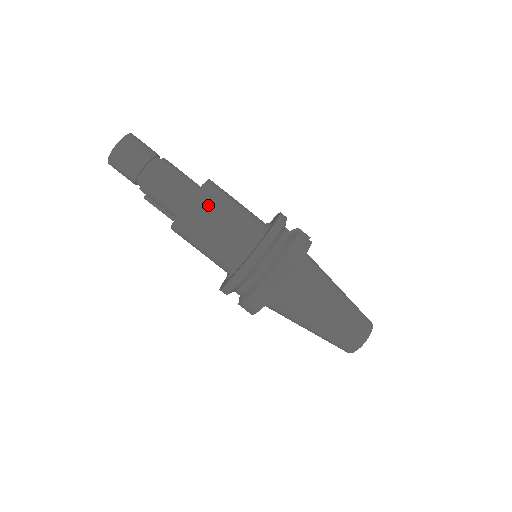
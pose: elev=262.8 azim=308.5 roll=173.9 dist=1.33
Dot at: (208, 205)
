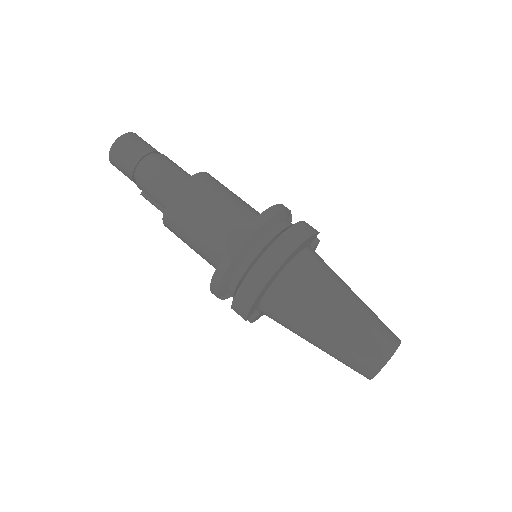
Dot at: (204, 188)
